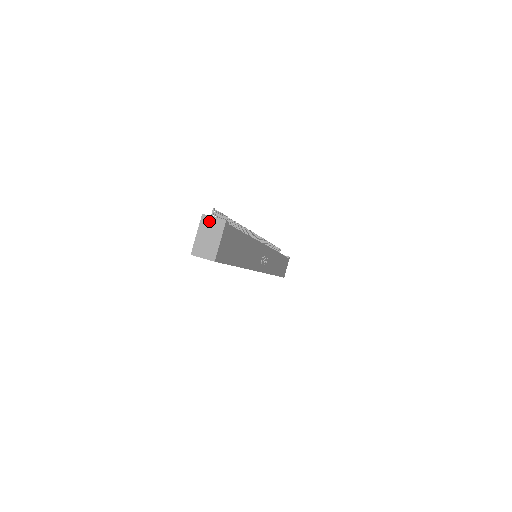
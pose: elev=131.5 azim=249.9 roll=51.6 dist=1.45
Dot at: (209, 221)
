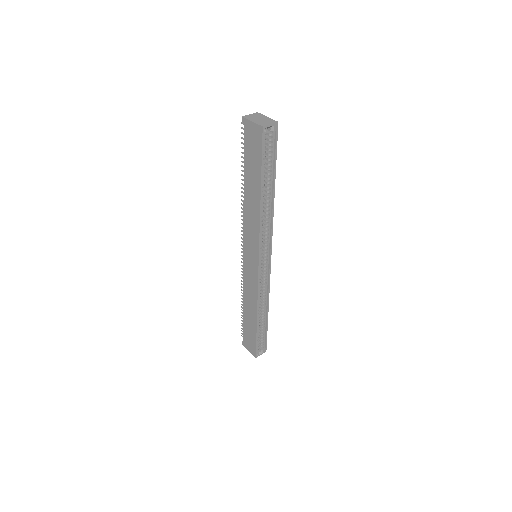
Dot at: (250, 116)
